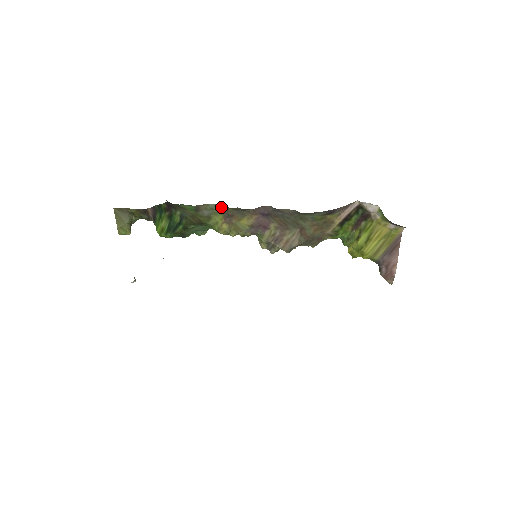
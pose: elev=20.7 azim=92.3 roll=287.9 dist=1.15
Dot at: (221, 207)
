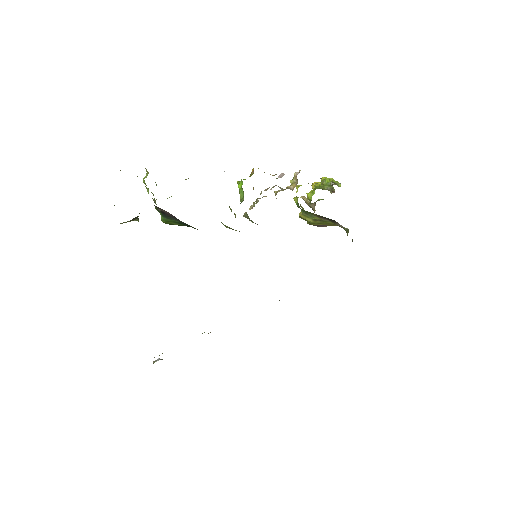
Dot at: occluded
